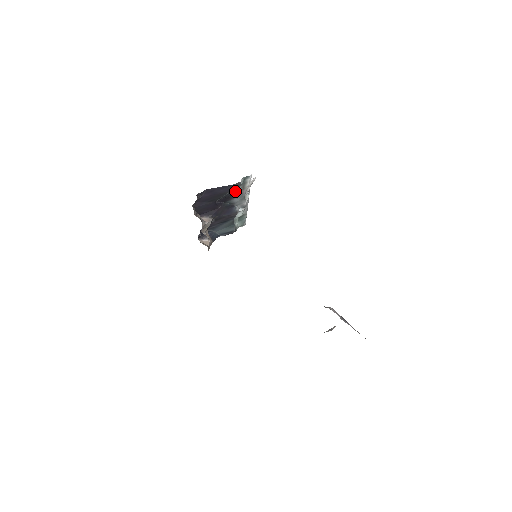
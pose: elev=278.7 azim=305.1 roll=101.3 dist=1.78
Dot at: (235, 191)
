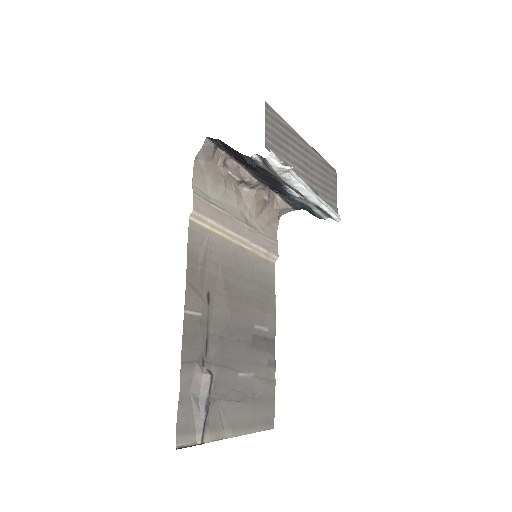
Dot at: (260, 165)
